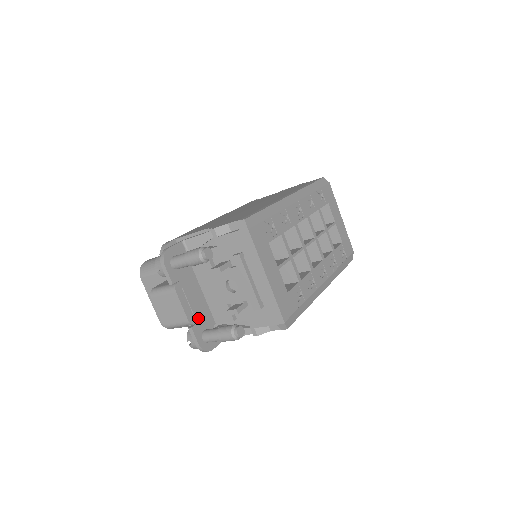
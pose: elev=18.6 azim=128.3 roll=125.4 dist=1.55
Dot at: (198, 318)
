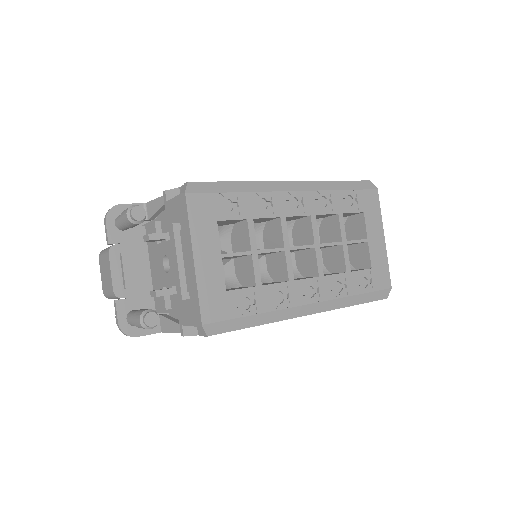
Dot at: (130, 294)
